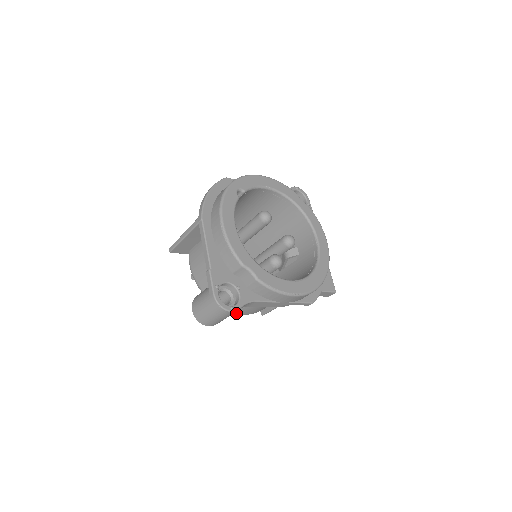
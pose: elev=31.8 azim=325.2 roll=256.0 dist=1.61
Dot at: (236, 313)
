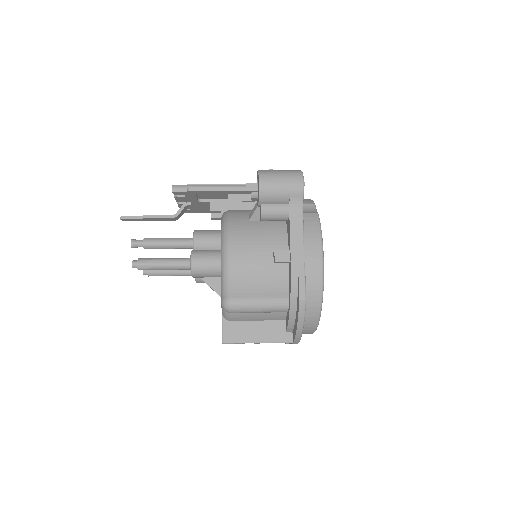
Dot at: occluded
